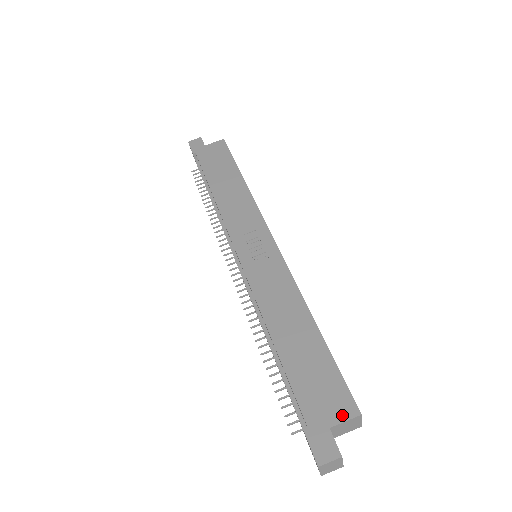
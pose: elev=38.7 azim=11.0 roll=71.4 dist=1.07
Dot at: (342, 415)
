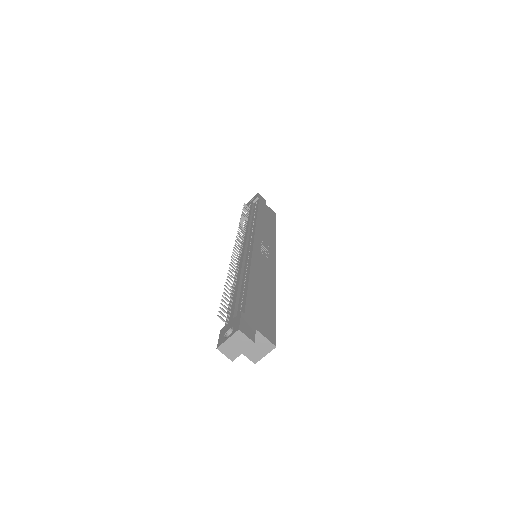
Dot at: (266, 334)
